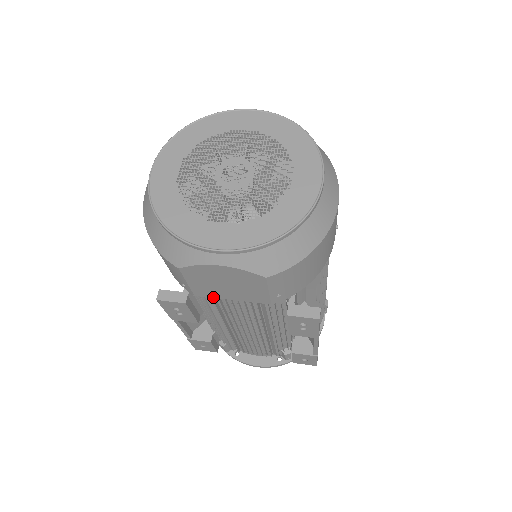
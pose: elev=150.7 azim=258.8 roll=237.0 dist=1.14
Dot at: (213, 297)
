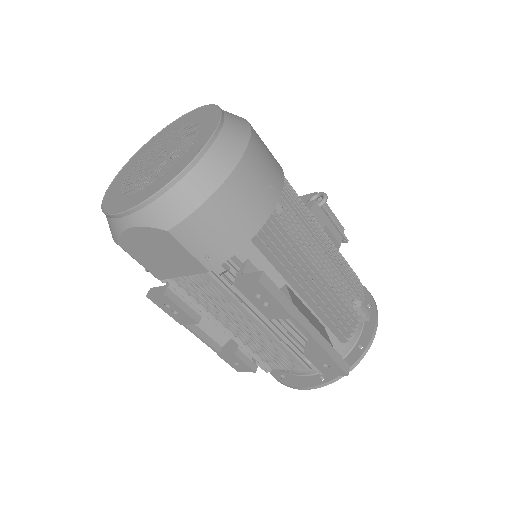
Dot at: (170, 277)
